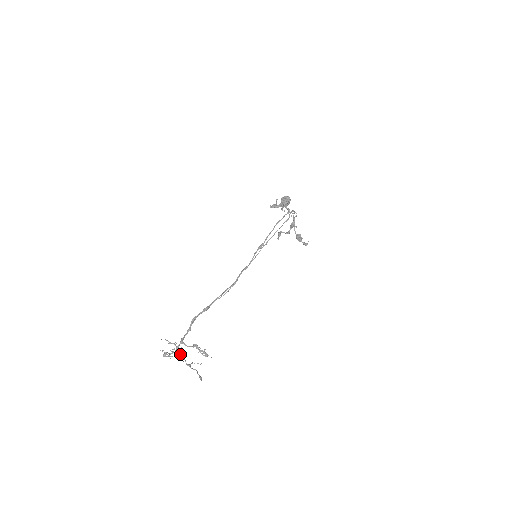
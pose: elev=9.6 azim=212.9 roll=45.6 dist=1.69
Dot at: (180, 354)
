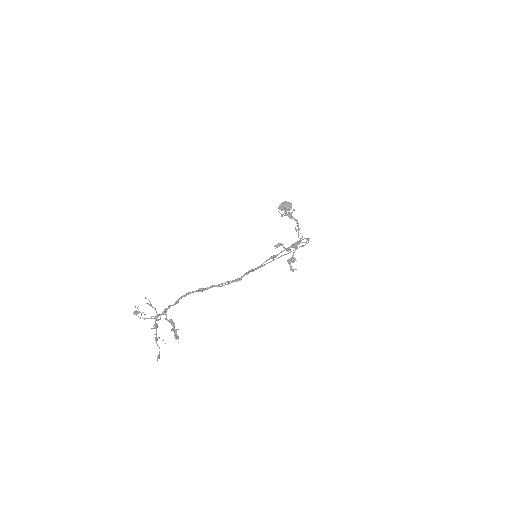
Dot at: (157, 325)
